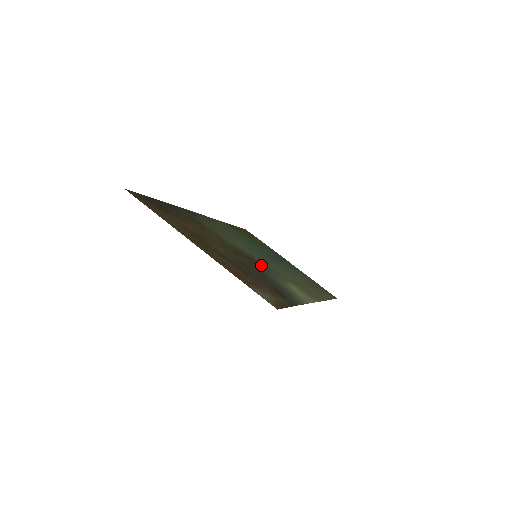
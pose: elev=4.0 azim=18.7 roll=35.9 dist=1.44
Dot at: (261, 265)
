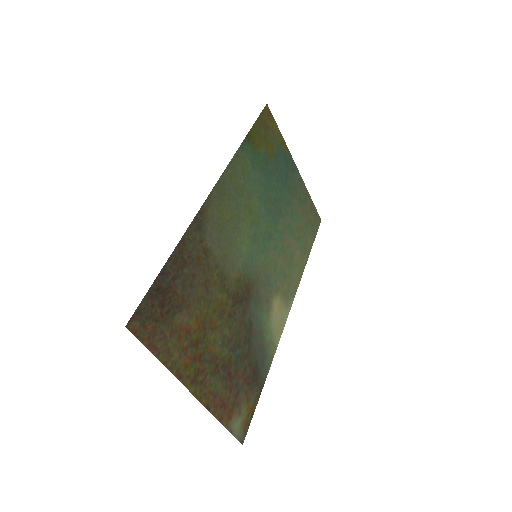
Dot at: (255, 293)
